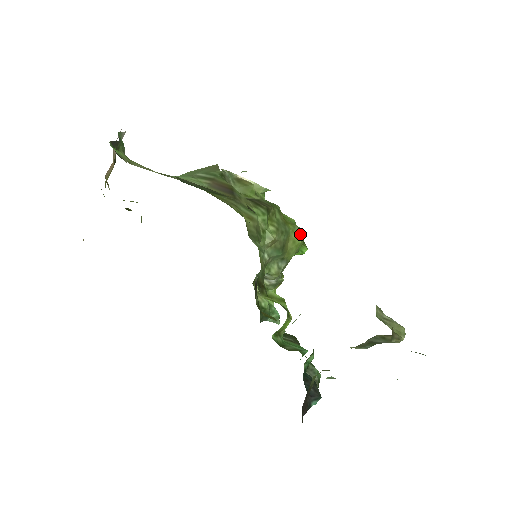
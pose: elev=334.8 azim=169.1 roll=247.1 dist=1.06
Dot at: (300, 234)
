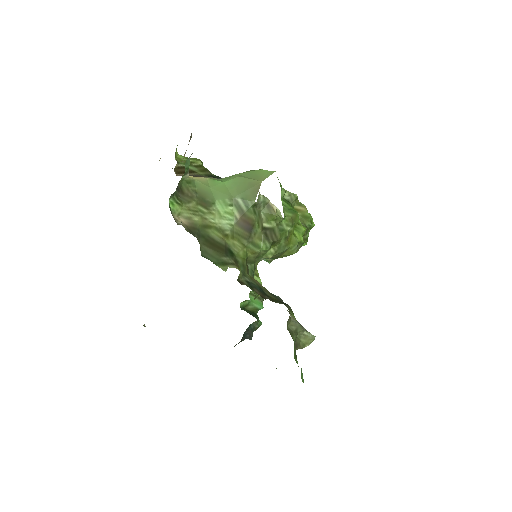
Dot at: (297, 249)
